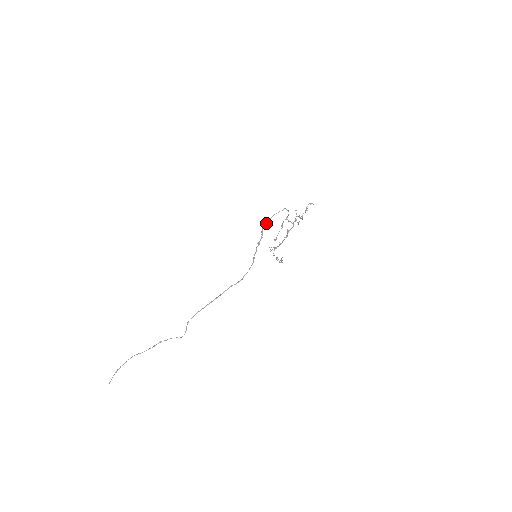
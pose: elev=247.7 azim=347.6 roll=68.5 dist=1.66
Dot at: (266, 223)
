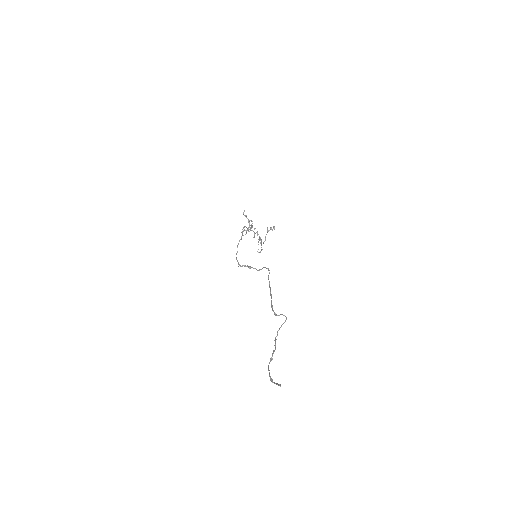
Dot at: (238, 263)
